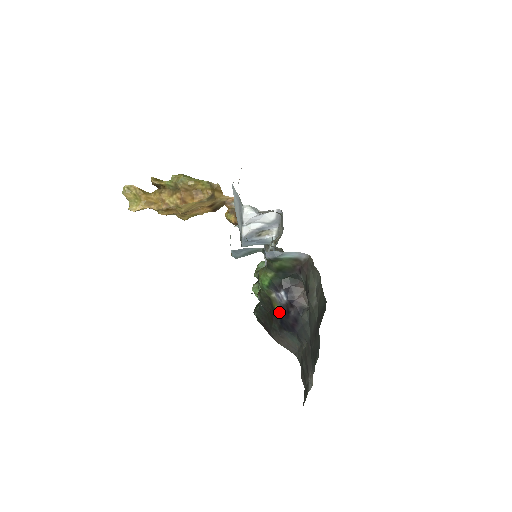
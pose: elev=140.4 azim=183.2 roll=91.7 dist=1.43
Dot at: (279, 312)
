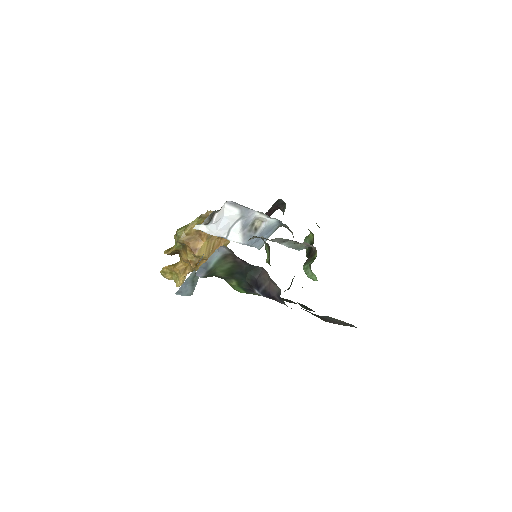
Dot at: occluded
